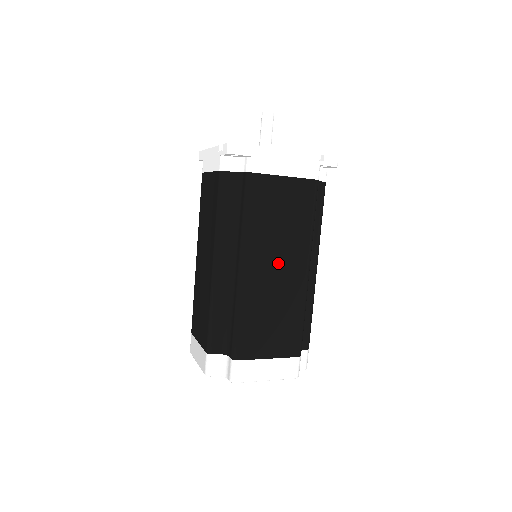
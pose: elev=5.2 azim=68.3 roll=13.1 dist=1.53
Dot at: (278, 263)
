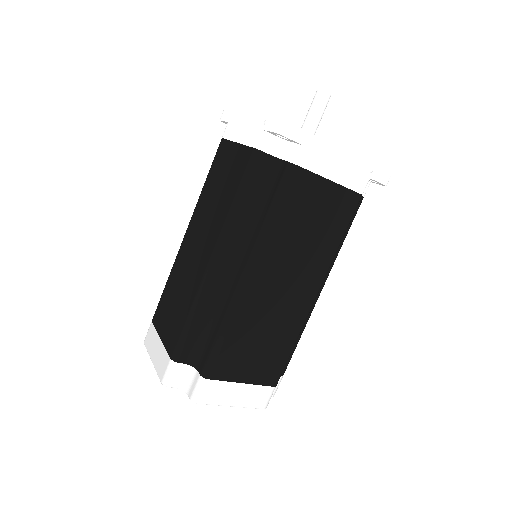
Dot at: (288, 279)
